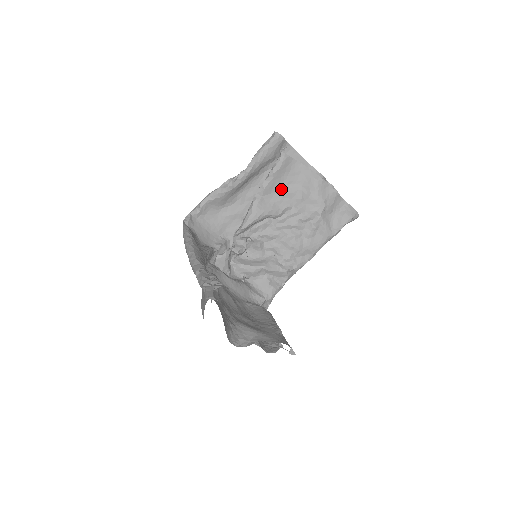
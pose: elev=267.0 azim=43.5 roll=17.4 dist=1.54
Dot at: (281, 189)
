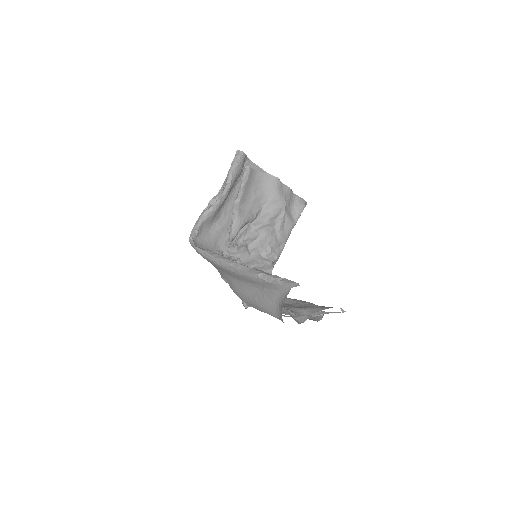
Dot at: (251, 197)
